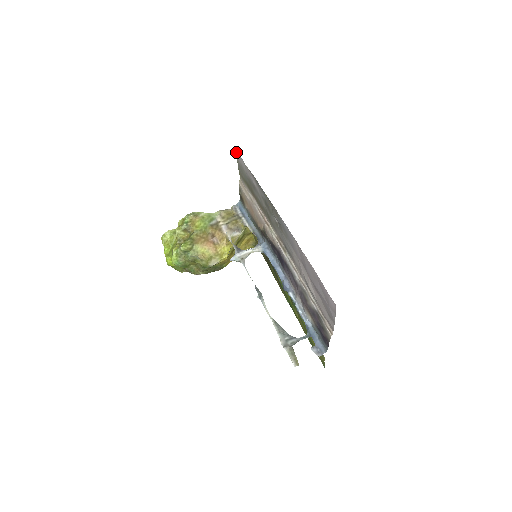
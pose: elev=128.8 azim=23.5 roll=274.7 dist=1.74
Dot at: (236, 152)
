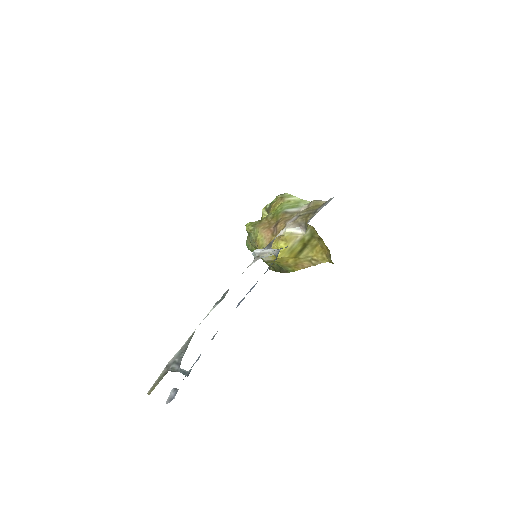
Dot at: occluded
